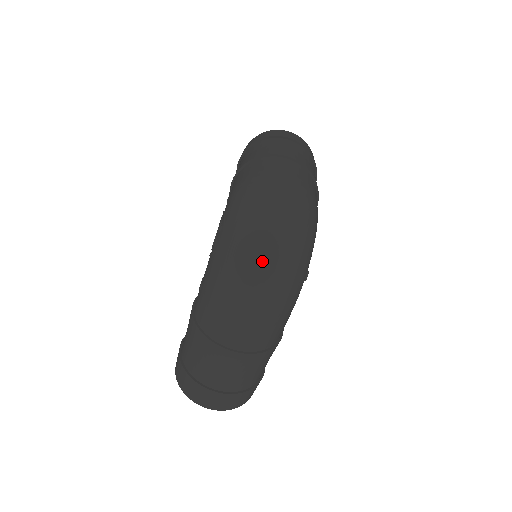
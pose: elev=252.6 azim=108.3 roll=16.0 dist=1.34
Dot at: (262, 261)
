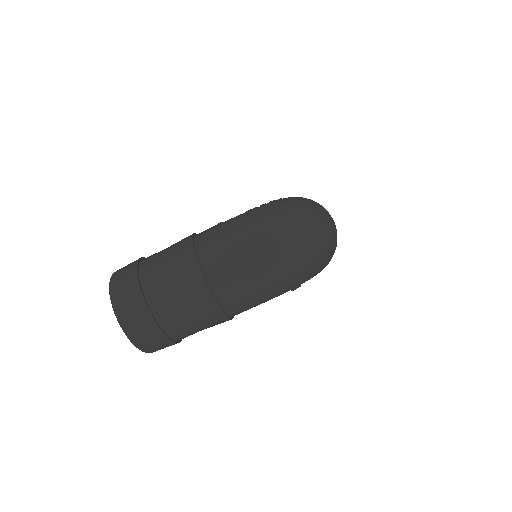
Dot at: (296, 236)
